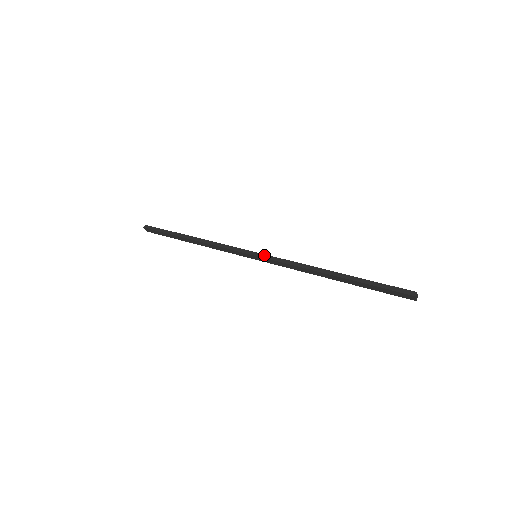
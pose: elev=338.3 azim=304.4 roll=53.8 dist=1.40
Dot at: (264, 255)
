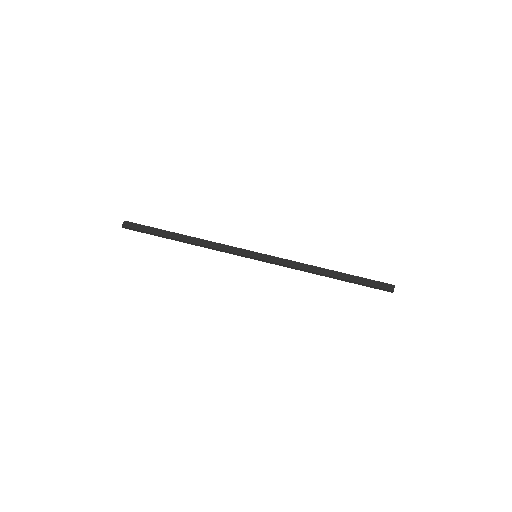
Dot at: (264, 261)
